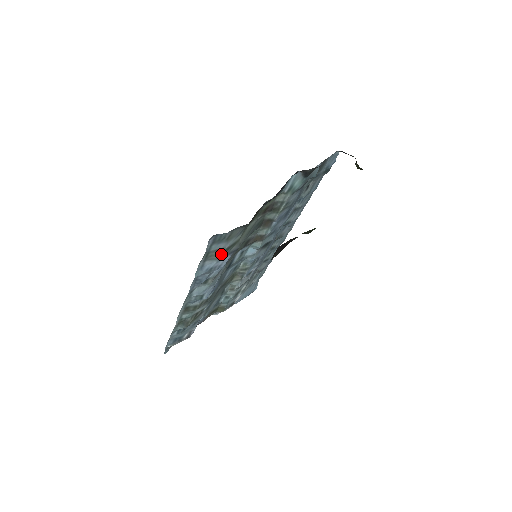
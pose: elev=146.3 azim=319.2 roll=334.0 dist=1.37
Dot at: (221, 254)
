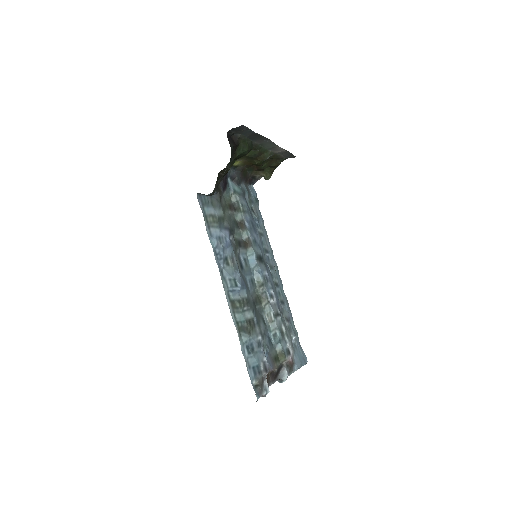
Dot at: (217, 222)
